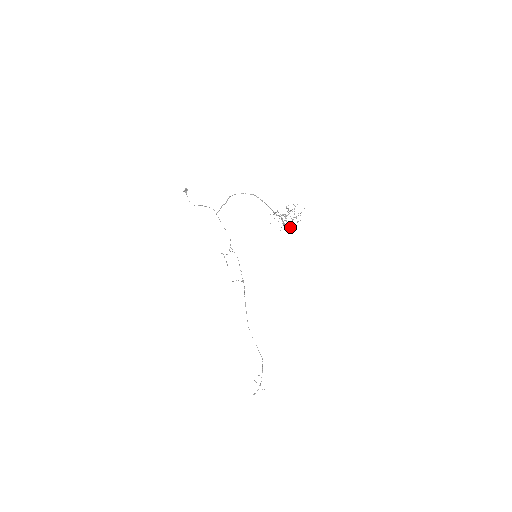
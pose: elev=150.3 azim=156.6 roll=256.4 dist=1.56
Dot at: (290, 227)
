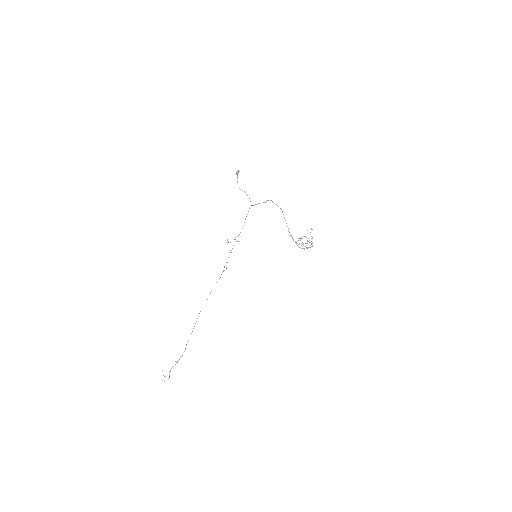
Dot at: (304, 248)
